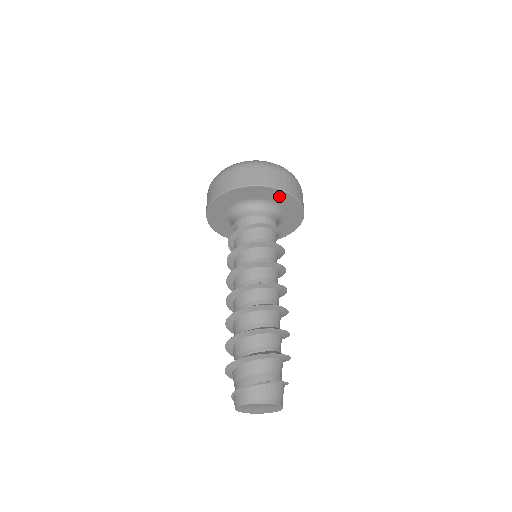
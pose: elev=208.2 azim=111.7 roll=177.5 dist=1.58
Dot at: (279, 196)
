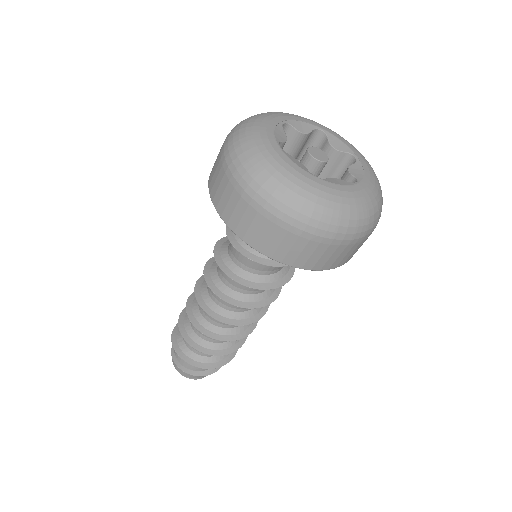
Dot at: occluded
